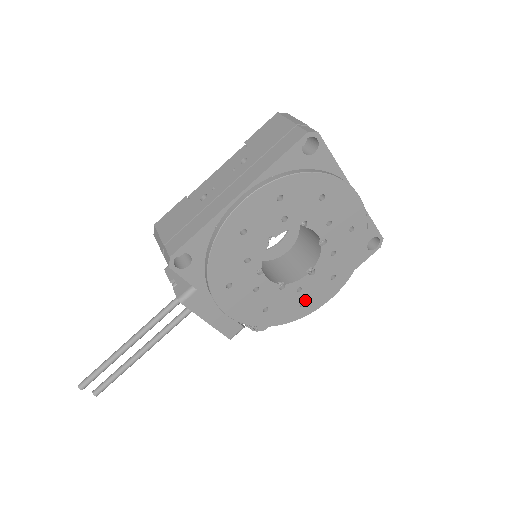
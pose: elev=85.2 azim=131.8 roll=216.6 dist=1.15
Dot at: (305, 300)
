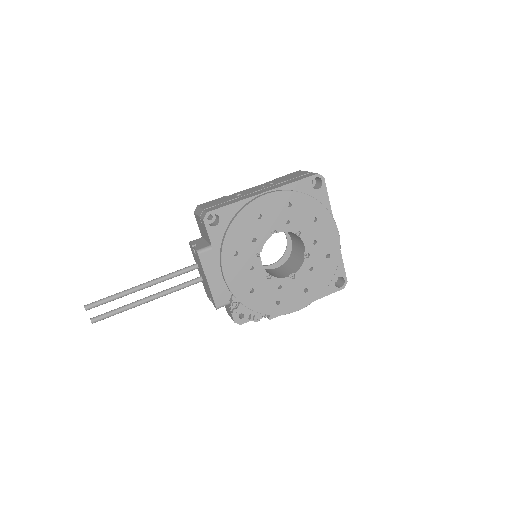
Dot at: (281, 299)
